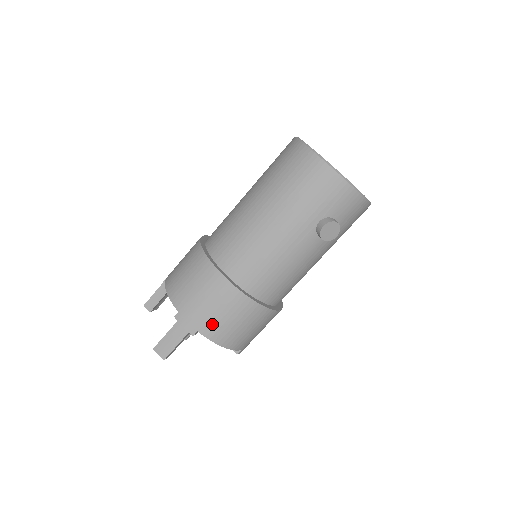
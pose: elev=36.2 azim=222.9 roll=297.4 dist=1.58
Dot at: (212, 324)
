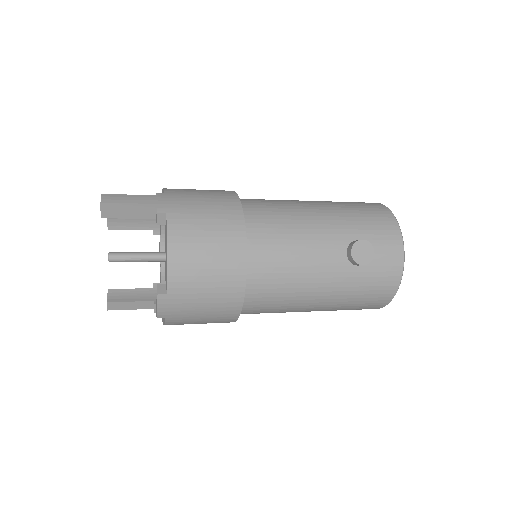
Dot at: (187, 220)
